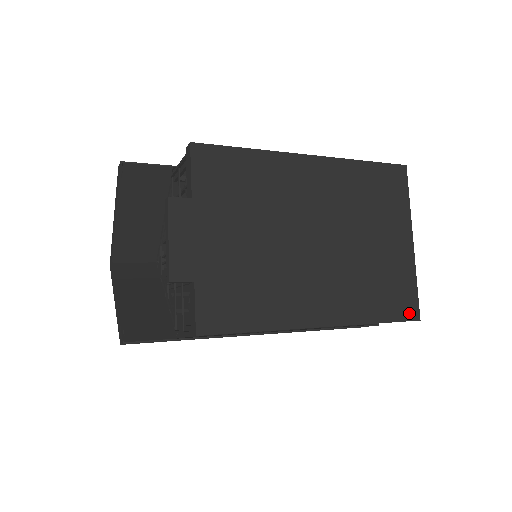
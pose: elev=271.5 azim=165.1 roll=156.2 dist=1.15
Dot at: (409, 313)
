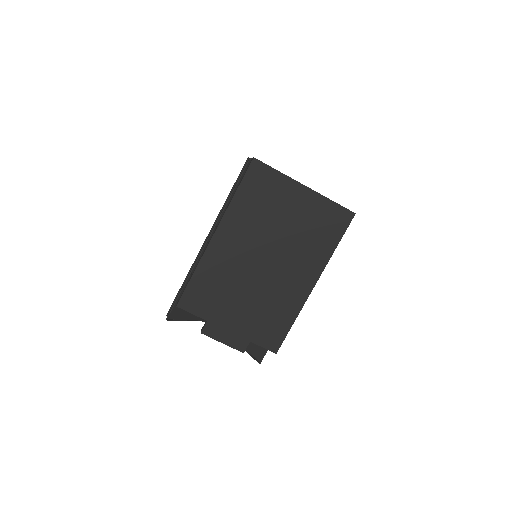
Dot at: (346, 220)
